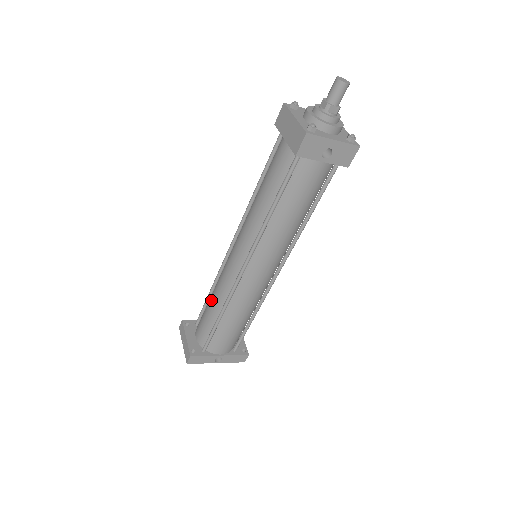
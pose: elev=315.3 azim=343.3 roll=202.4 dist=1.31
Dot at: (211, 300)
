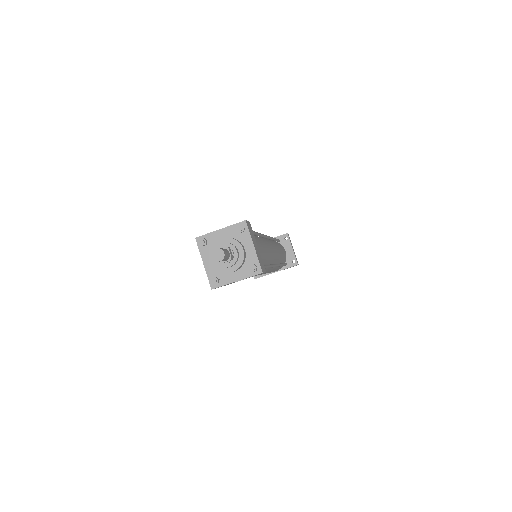
Dot at: occluded
